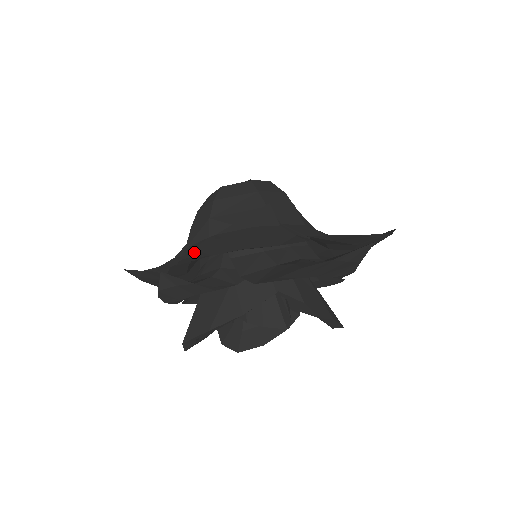
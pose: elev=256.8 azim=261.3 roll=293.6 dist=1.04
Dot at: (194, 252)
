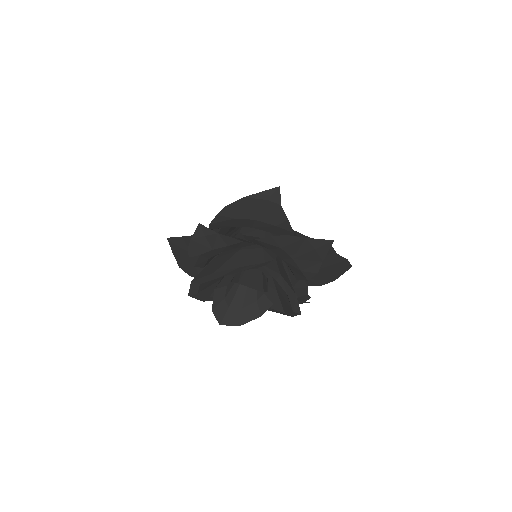
Dot at: (226, 210)
